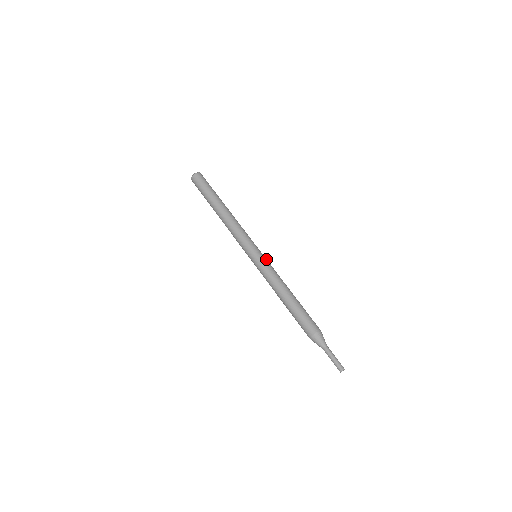
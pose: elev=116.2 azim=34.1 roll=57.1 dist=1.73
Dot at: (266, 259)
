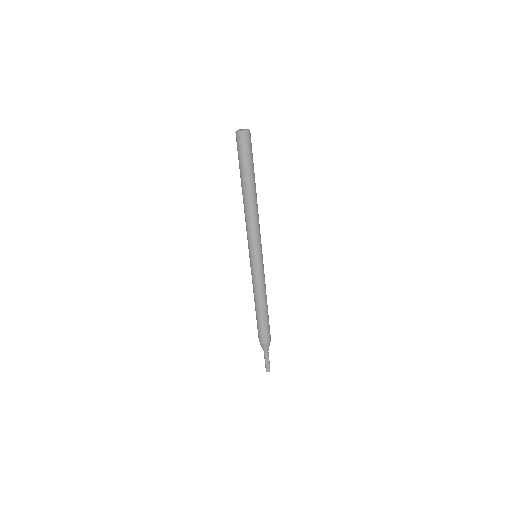
Dot at: (263, 264)
